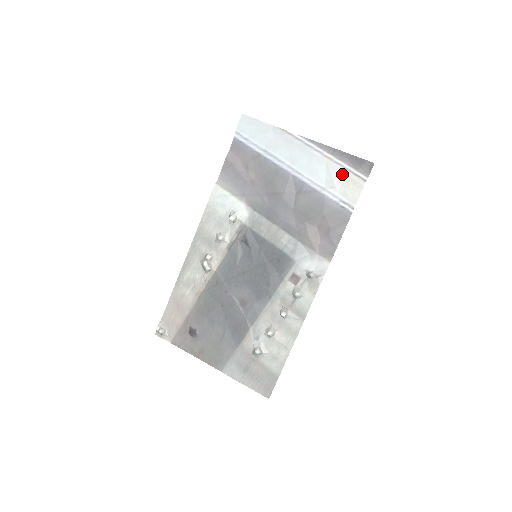
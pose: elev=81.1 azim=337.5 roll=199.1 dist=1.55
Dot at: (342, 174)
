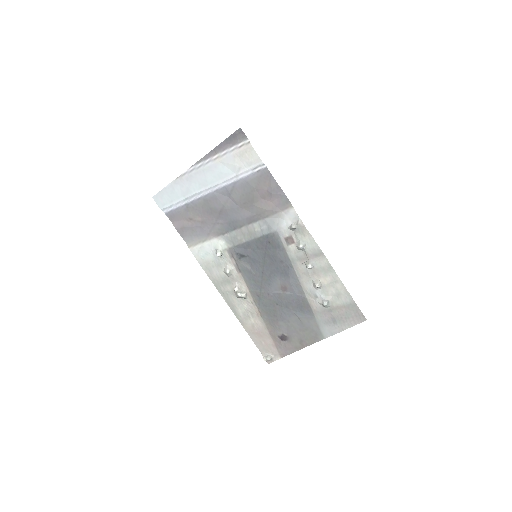
Dot at: (234, 156)
